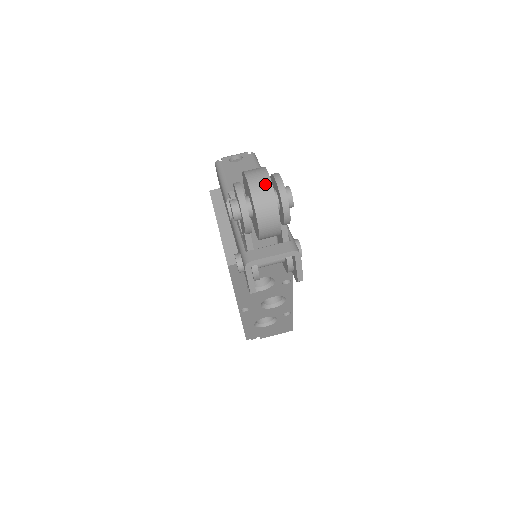
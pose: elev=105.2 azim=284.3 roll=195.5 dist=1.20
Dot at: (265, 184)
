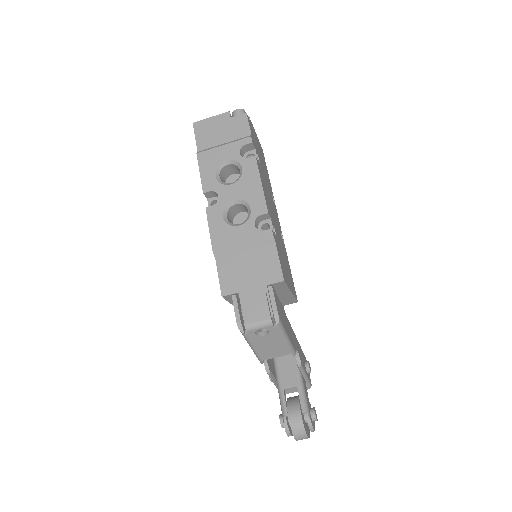
Dot at: occluded
